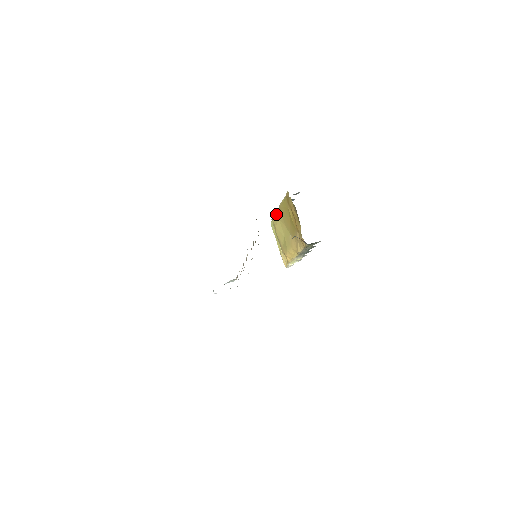
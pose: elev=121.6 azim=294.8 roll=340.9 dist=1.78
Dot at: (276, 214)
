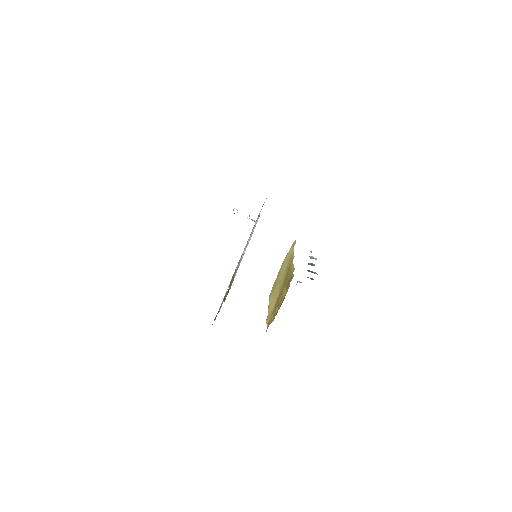
Dot at: (292, 254)
